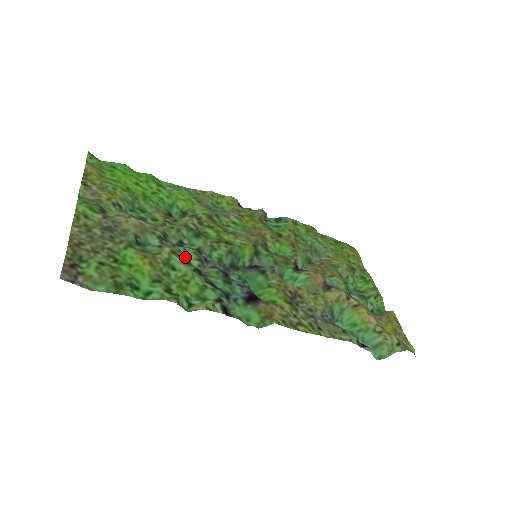
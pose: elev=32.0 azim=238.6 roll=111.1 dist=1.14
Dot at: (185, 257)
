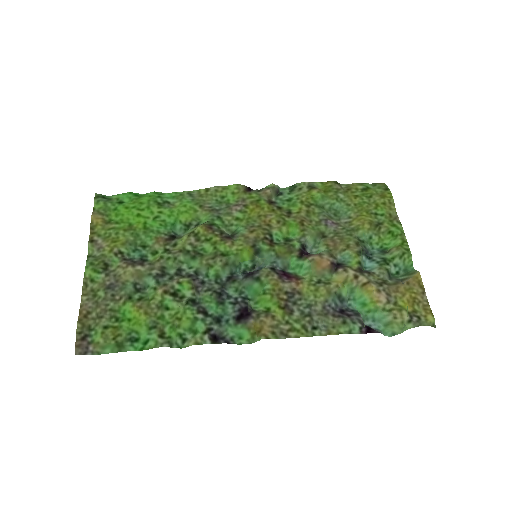
Dot at: (178, 292)
